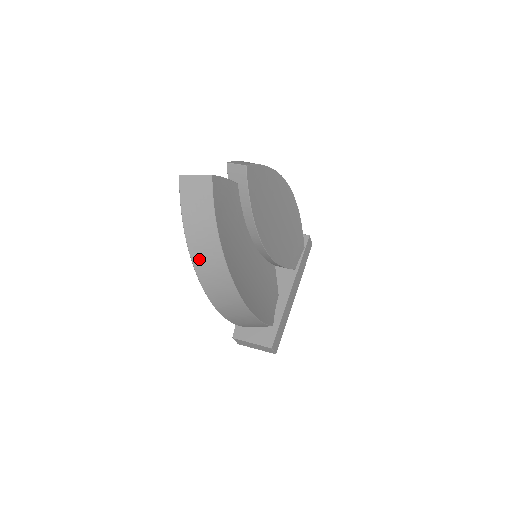
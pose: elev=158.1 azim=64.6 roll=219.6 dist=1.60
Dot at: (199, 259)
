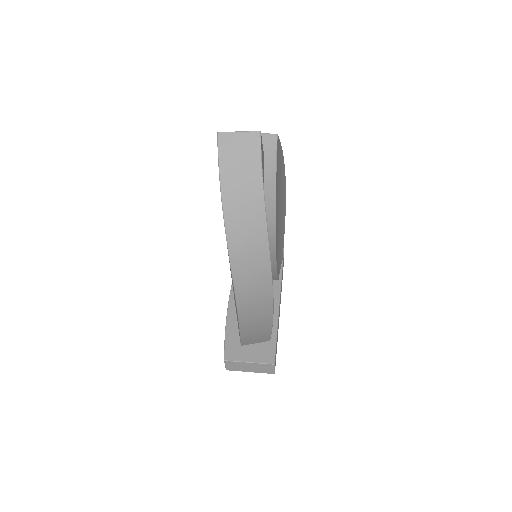
Dot at: (236, 236)
